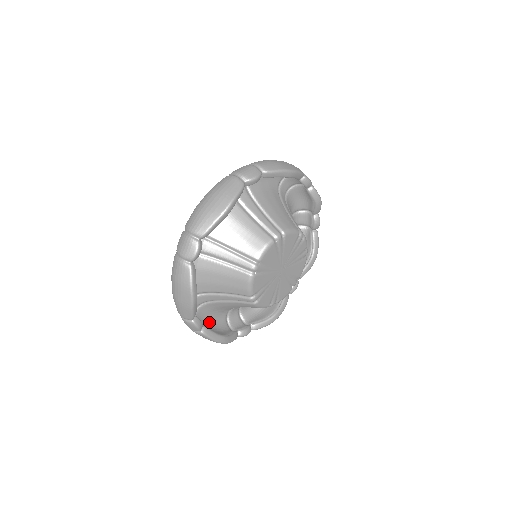
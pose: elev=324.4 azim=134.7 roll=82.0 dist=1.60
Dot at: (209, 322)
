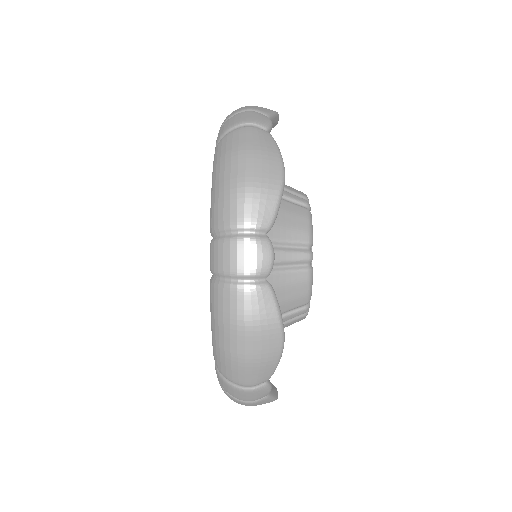
Dot at: occluded
